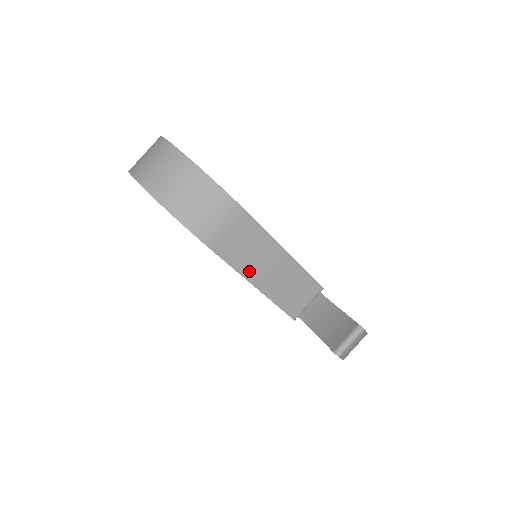
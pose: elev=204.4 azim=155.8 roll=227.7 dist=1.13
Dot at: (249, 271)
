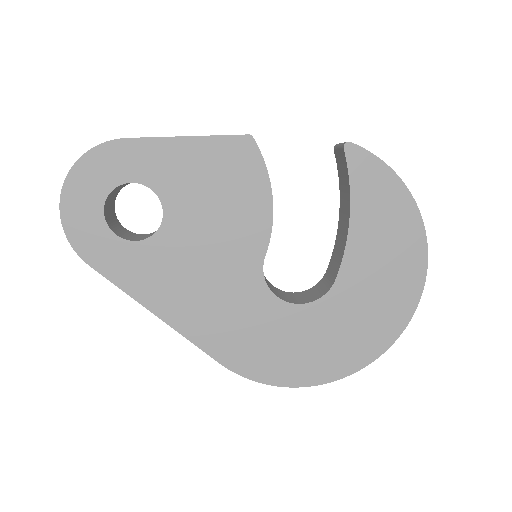
Dot at: (169, 138)
